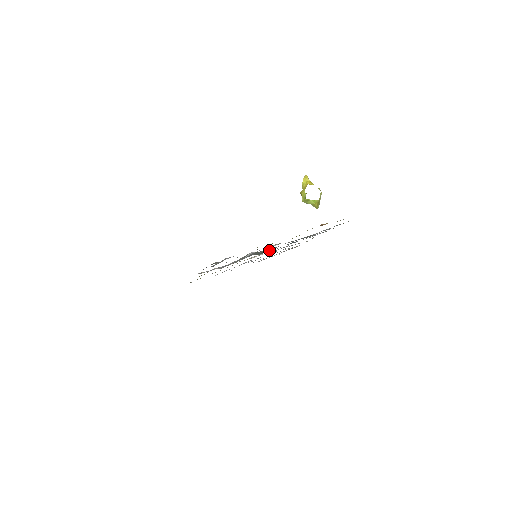
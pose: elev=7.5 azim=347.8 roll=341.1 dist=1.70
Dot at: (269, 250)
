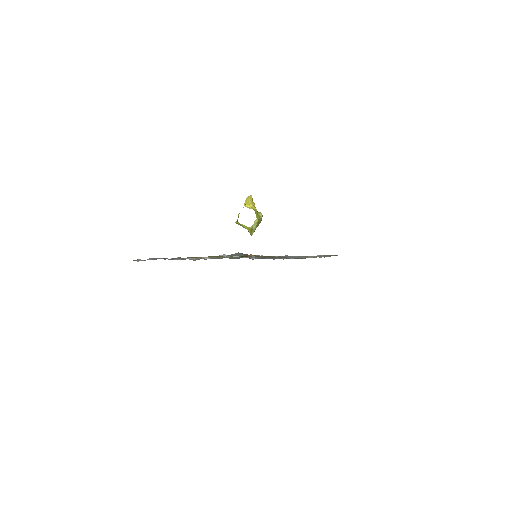
Dot at: occluded
